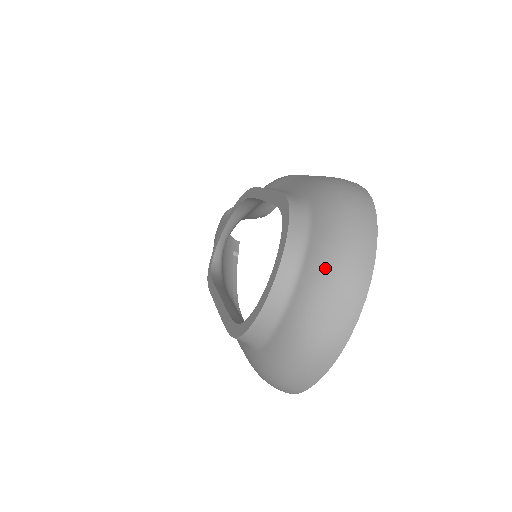
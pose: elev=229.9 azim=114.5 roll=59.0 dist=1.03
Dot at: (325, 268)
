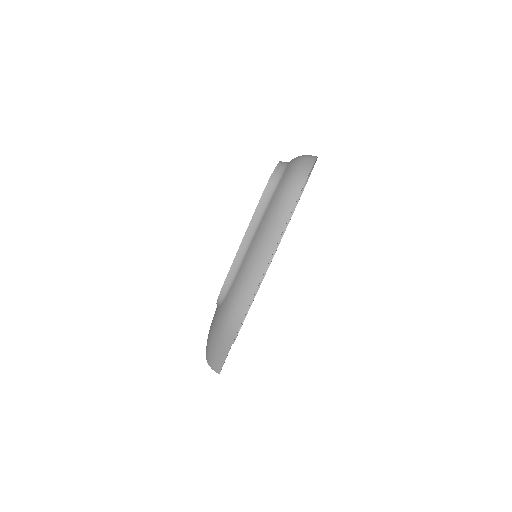
Dot at: occluded
